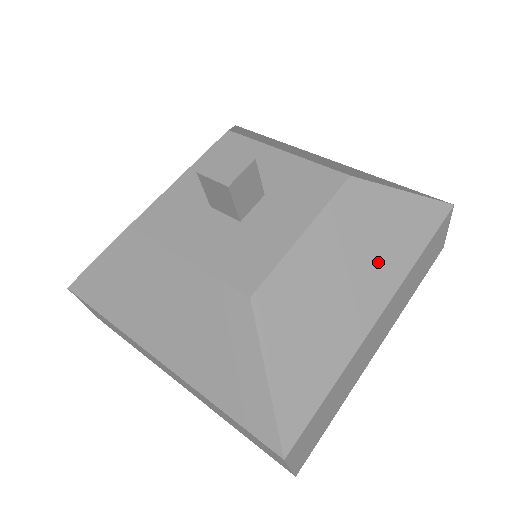
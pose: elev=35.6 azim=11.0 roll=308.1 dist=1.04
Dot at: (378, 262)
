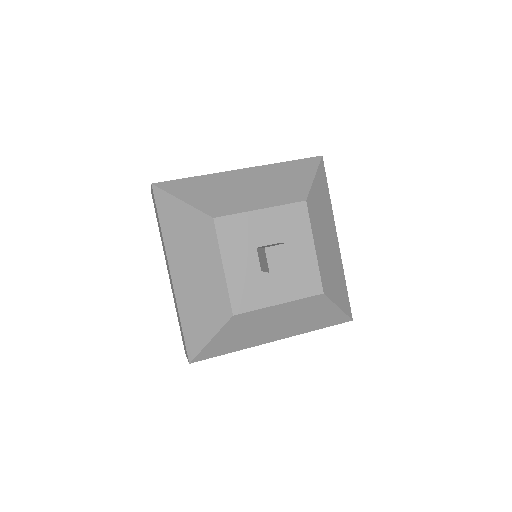
Dot at: (328, 221)
